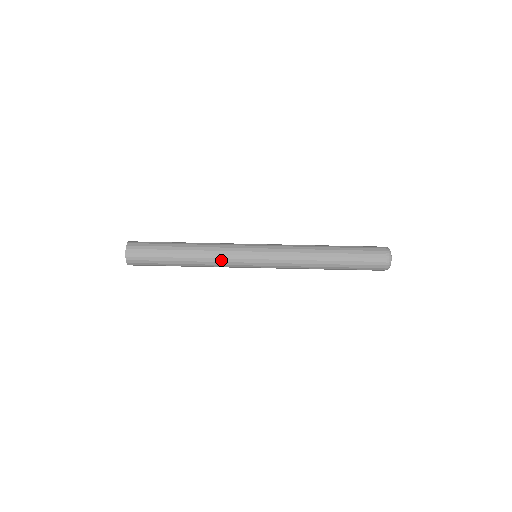
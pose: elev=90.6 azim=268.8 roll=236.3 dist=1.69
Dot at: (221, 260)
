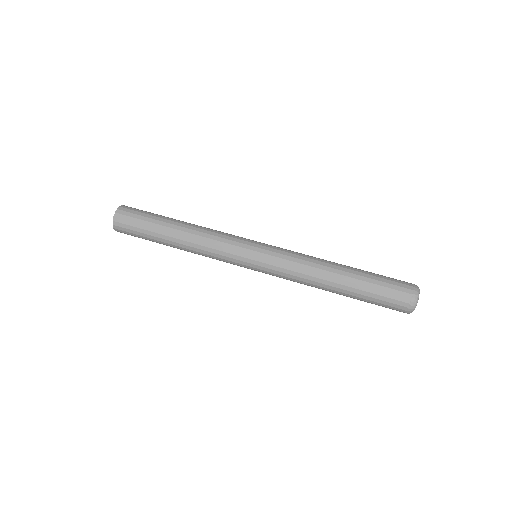
Dot at: (218, 235)
